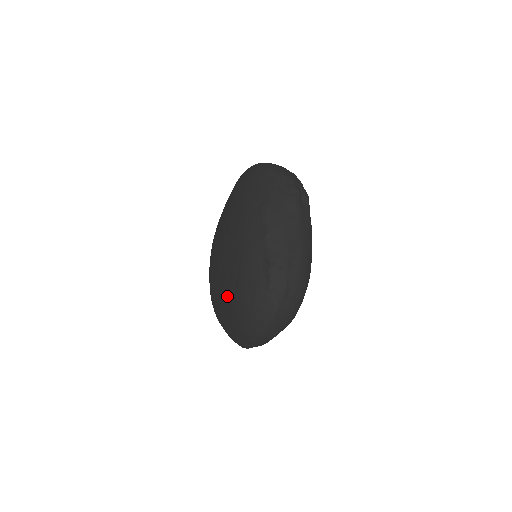
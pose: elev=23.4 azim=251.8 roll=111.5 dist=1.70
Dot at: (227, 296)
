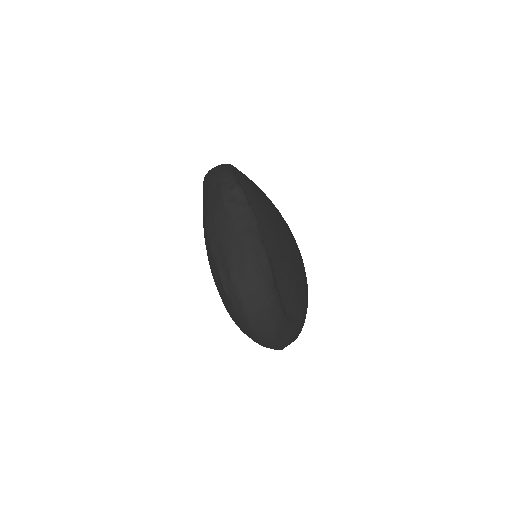
Dot at: occluded
